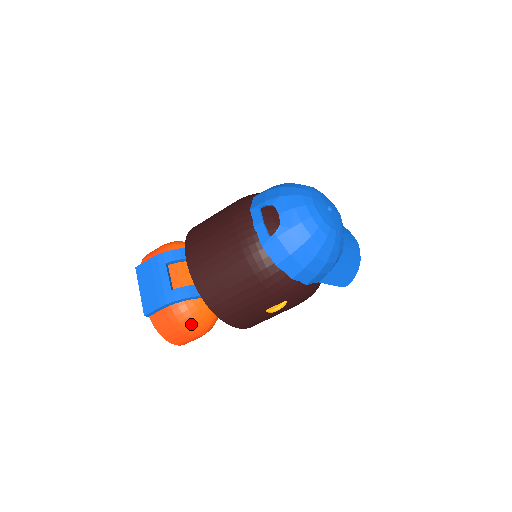
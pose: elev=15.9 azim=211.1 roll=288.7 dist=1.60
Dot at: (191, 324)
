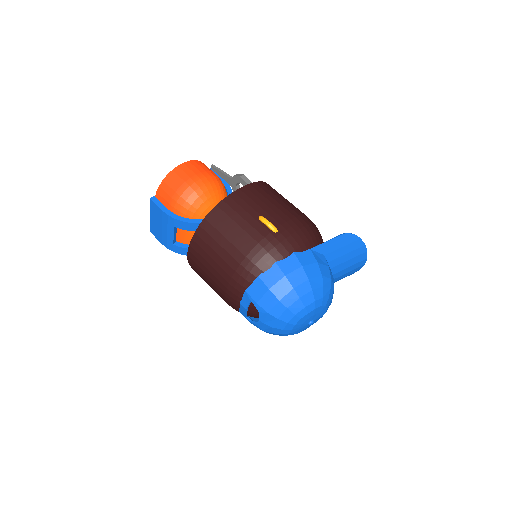
Dot at: occluded
